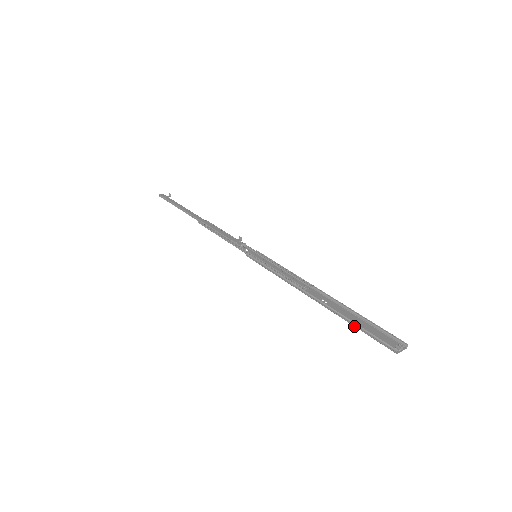
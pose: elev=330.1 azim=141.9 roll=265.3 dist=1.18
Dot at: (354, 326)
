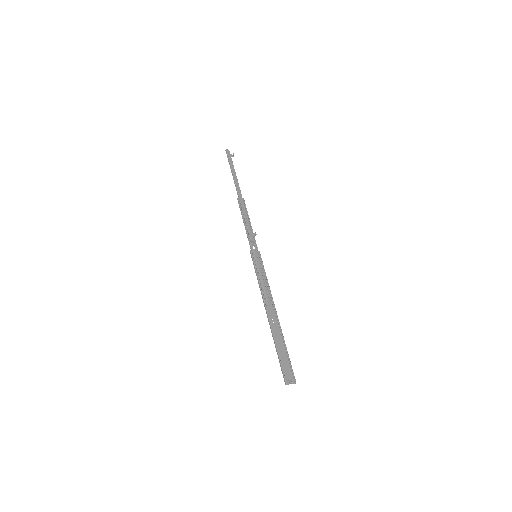
Dot at: (276, 351)
